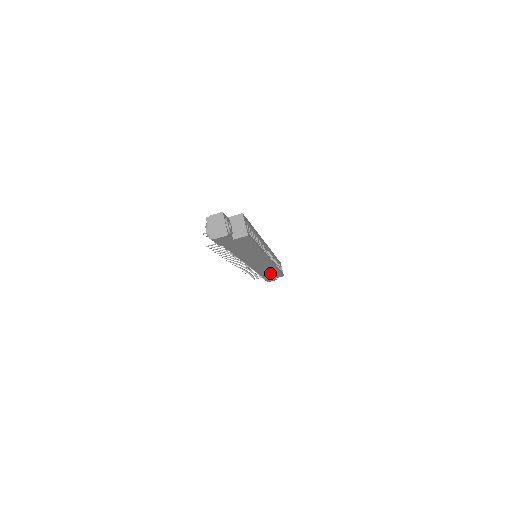
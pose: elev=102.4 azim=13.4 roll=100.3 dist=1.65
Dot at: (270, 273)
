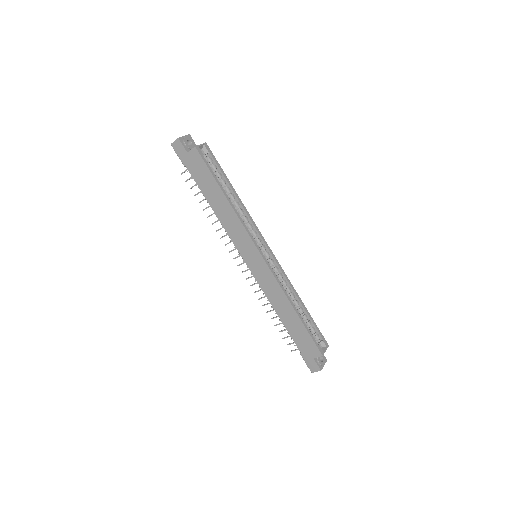
Dot at: (291, 320)
